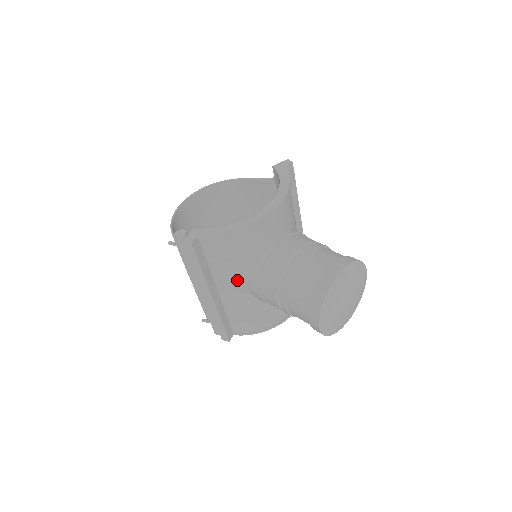
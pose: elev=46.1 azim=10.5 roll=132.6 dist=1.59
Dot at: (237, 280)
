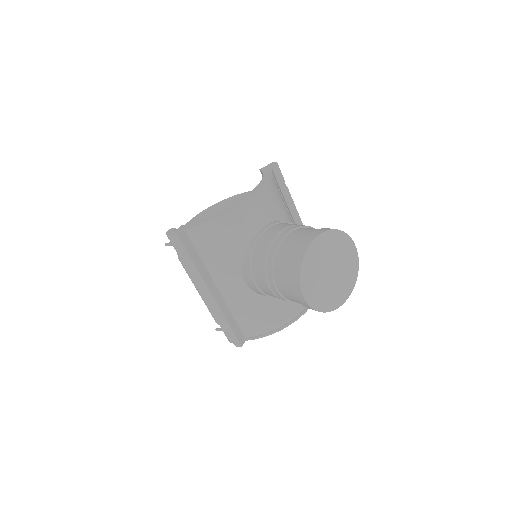
Dot at: (231, 273)
